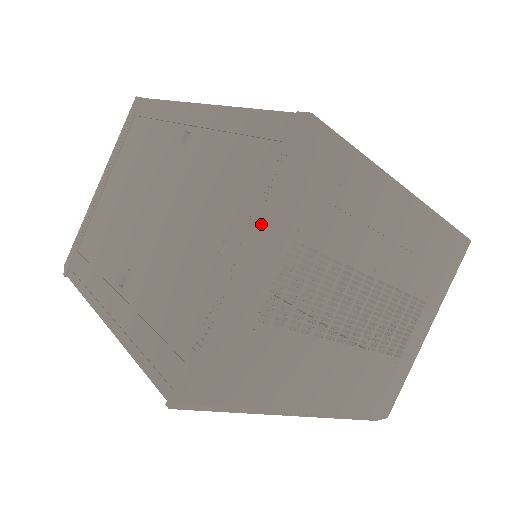
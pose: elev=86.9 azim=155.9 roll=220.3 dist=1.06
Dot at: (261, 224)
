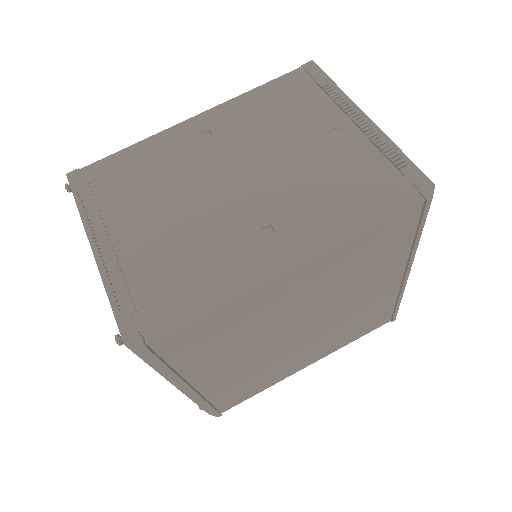
Dot at: (351, 100)
